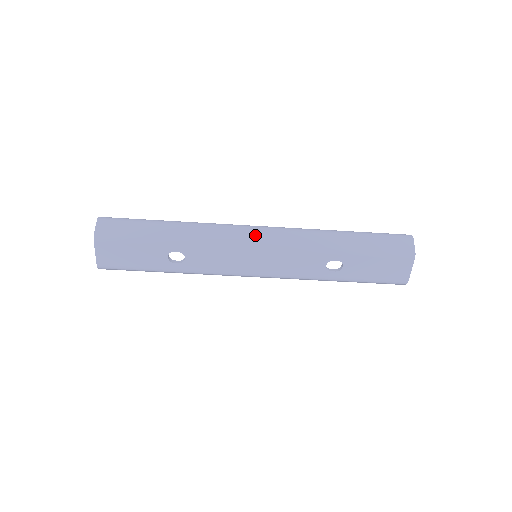
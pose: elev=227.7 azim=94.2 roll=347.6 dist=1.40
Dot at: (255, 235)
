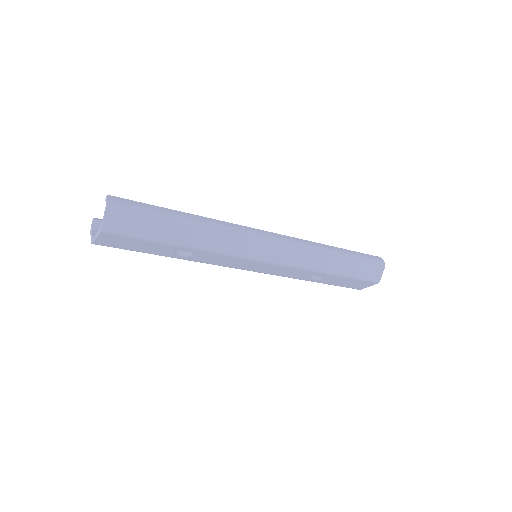
Dot at: (267, 249)
